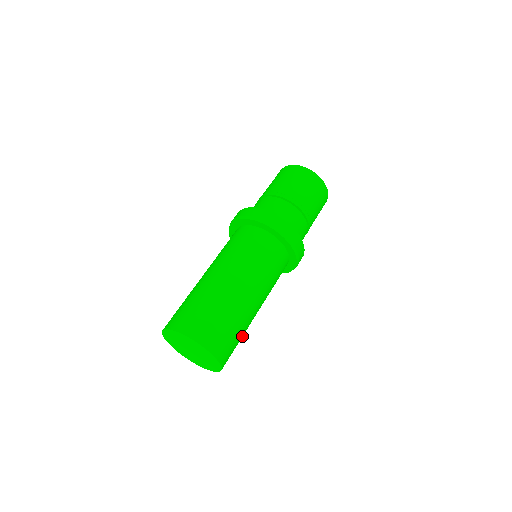
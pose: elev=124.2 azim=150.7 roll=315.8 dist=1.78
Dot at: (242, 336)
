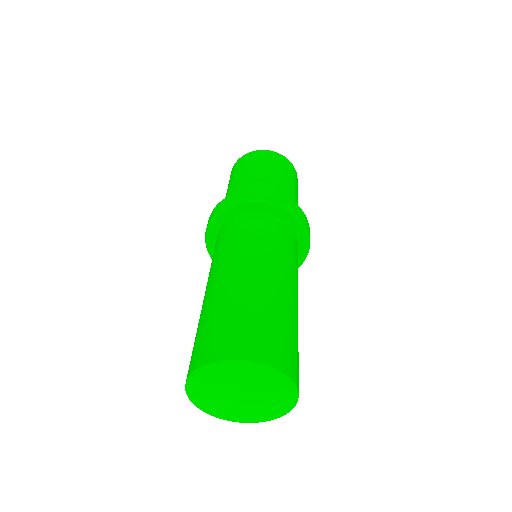
Dot at: occluded
